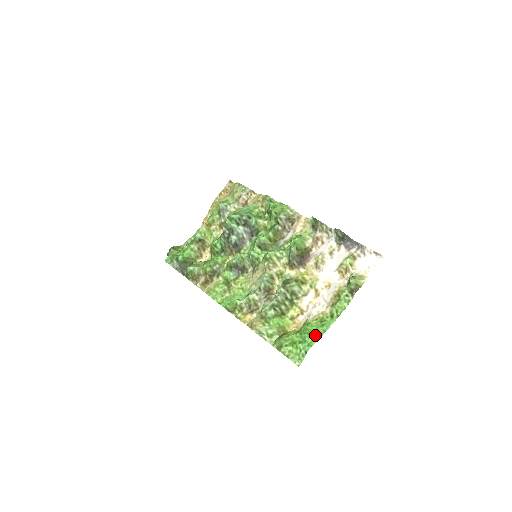
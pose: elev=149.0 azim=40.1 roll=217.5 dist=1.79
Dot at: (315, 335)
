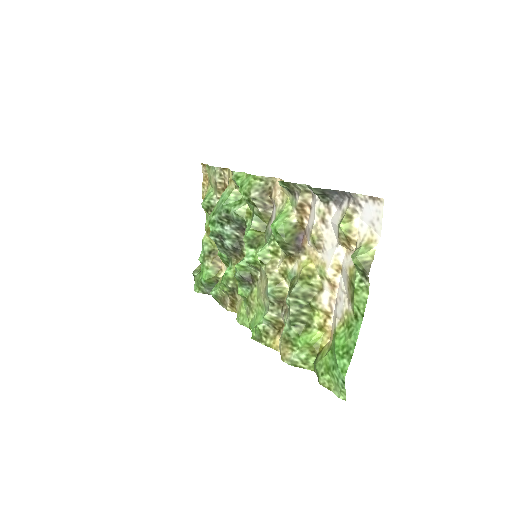
Dot at: (345, 353)
